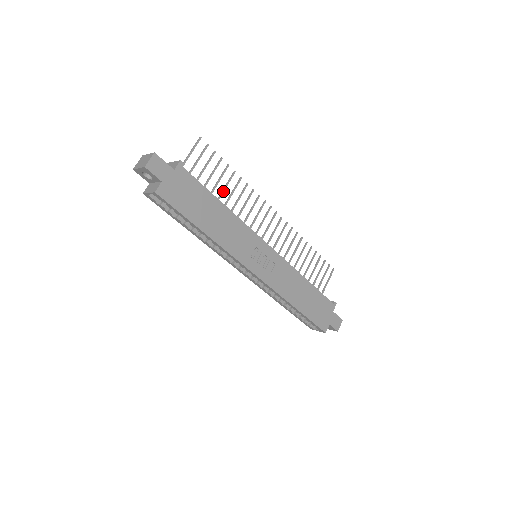
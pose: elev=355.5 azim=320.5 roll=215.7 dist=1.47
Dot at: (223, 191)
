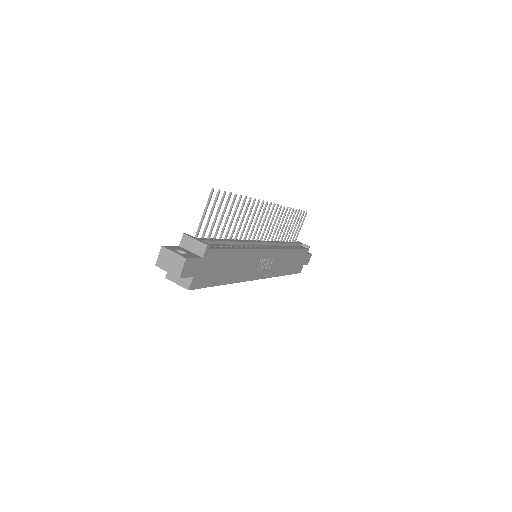
Dot at: occluded
